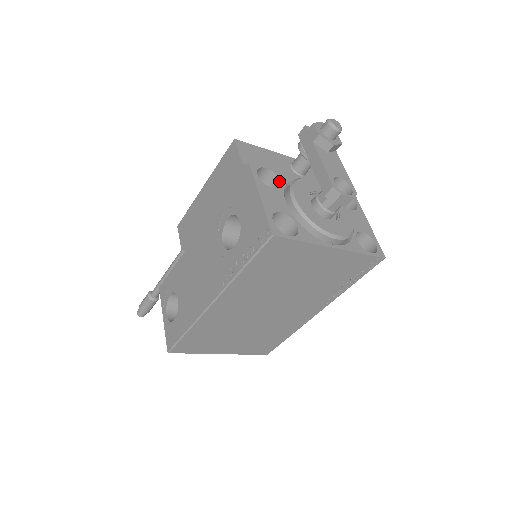
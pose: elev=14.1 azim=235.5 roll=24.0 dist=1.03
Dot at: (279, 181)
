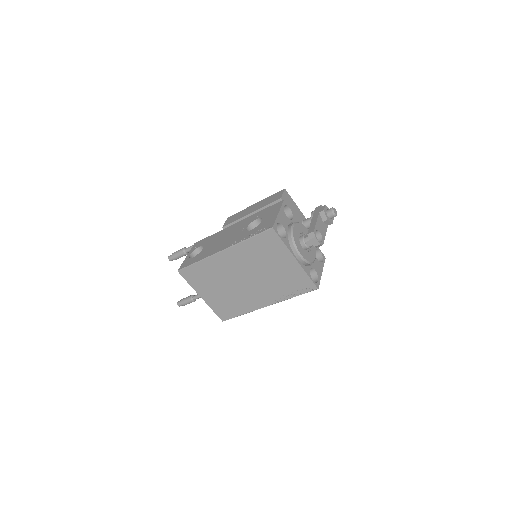
Dot at: (292, 218)
